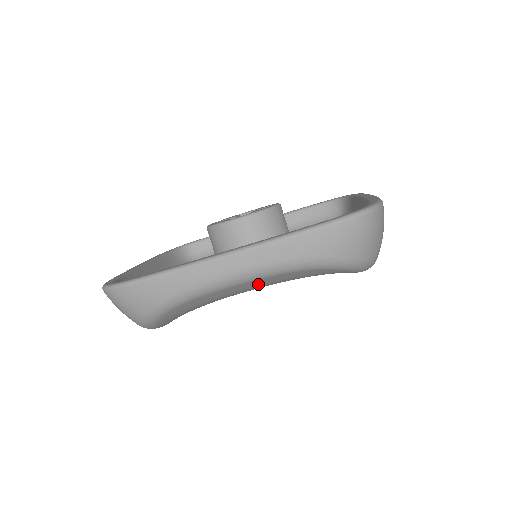
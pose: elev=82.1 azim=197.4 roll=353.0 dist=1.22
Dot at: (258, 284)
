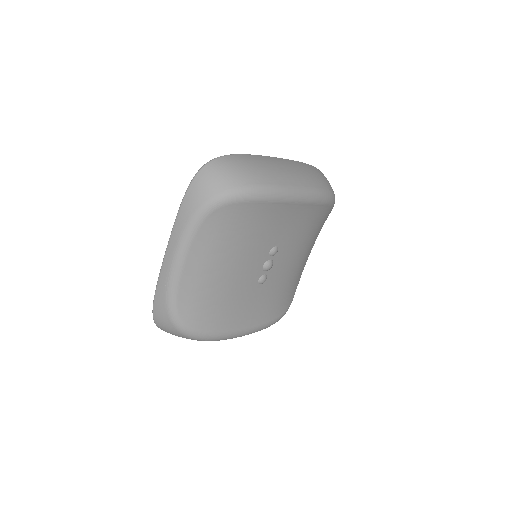
Dot at: (202, 256)
